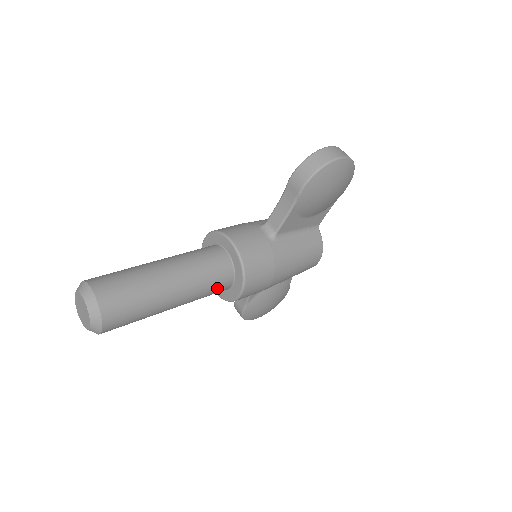
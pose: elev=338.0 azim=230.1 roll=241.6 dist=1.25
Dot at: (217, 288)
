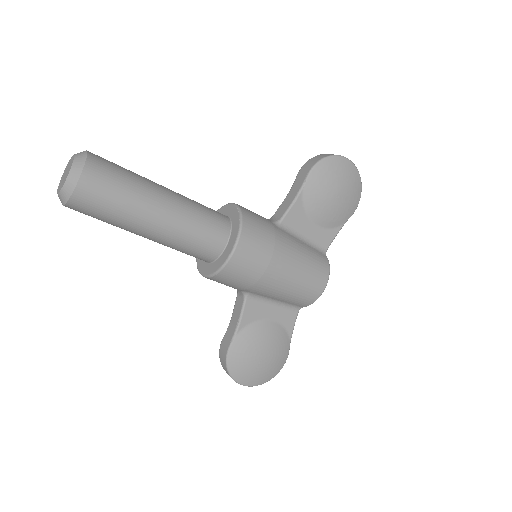
Dot at: (209, 235)
